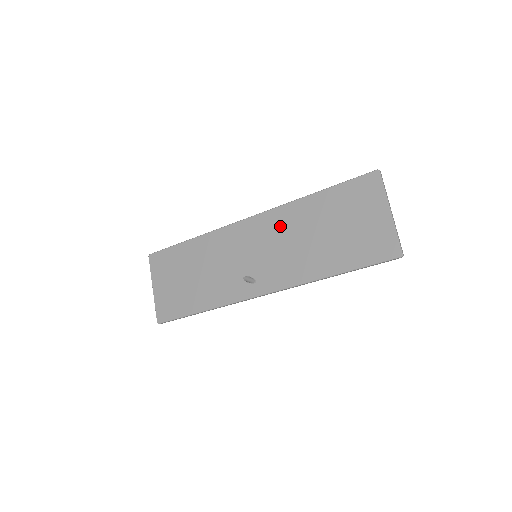
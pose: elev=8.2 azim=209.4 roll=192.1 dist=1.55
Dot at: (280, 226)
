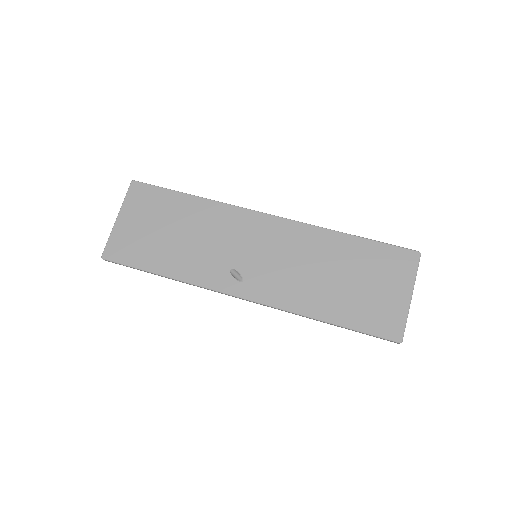
Dot at: (298, 243)
